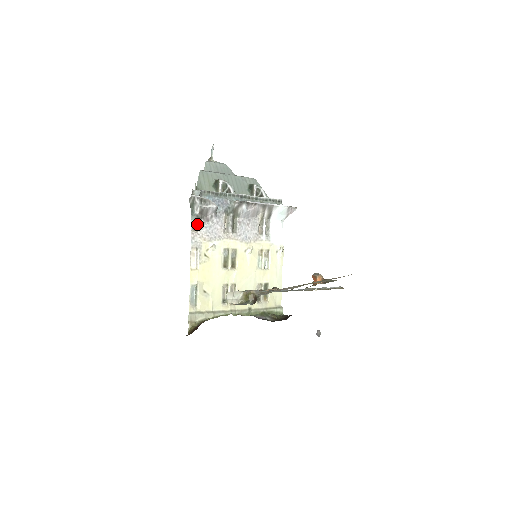
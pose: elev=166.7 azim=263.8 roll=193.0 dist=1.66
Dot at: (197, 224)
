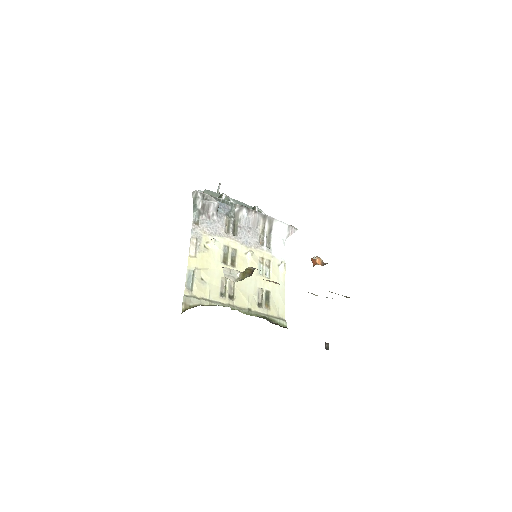
Dot at: (199, 219)
